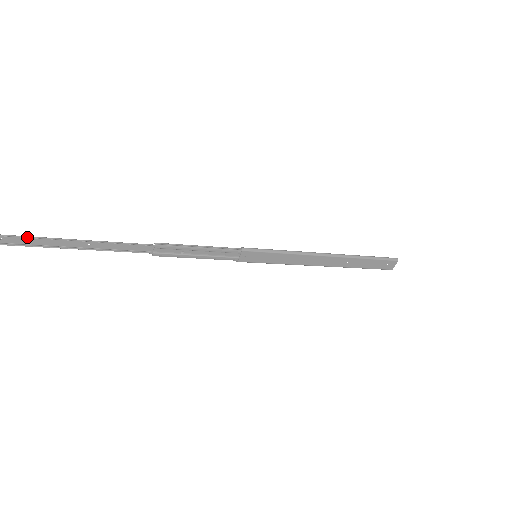
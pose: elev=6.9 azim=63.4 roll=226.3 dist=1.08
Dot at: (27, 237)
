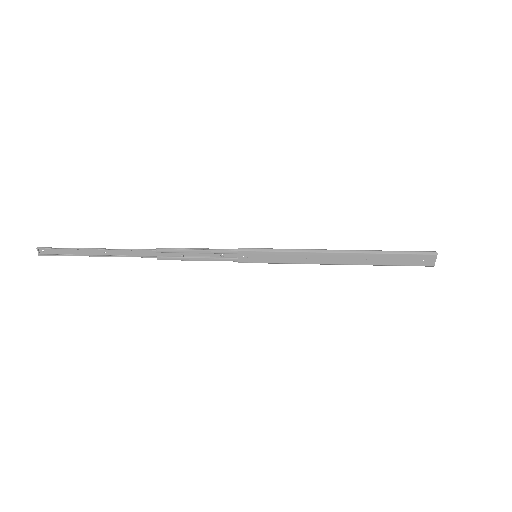
Dot at: (59, 248)
